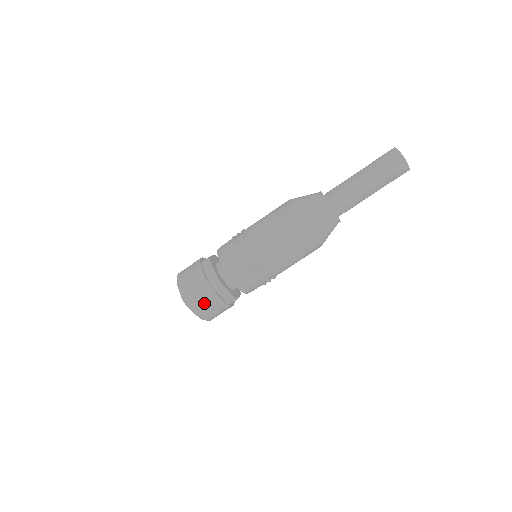
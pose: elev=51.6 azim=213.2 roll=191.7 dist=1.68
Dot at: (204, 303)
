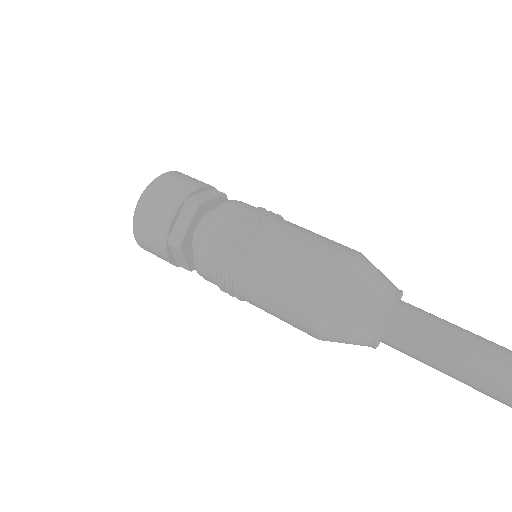
Dot at: (159, 201)
